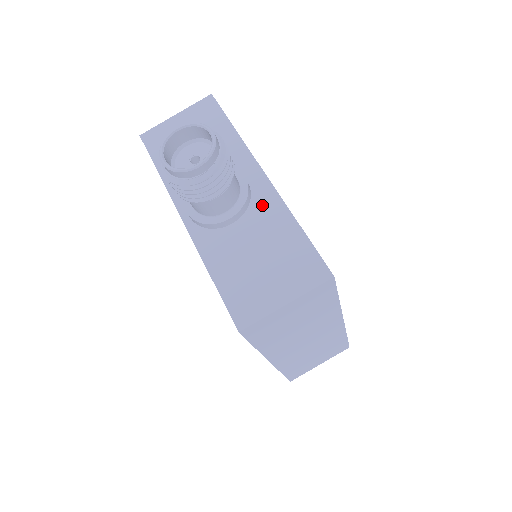
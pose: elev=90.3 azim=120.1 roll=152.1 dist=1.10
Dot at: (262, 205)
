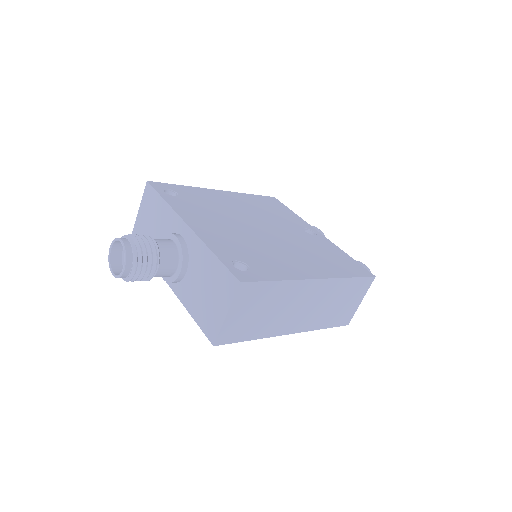
Dot at: (194, 250)
